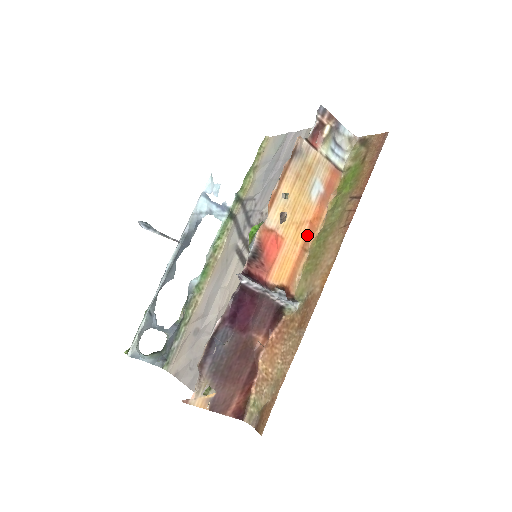
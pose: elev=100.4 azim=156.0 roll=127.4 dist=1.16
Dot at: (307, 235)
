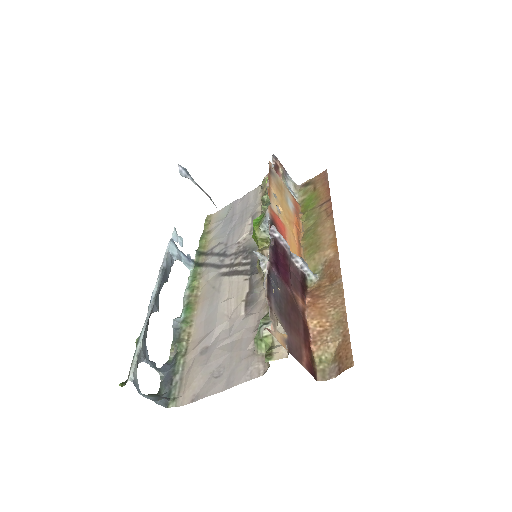
Dot at: (297, 232)
